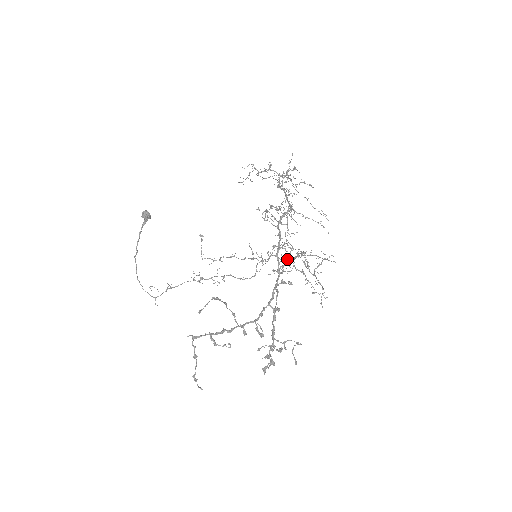
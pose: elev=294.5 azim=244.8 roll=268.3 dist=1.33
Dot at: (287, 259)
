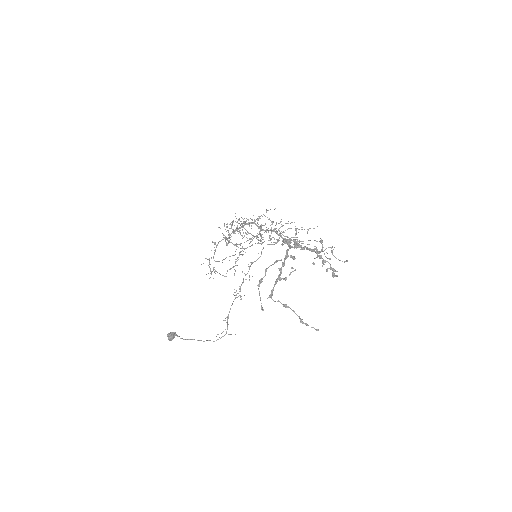
Dot at: (271, 229)
